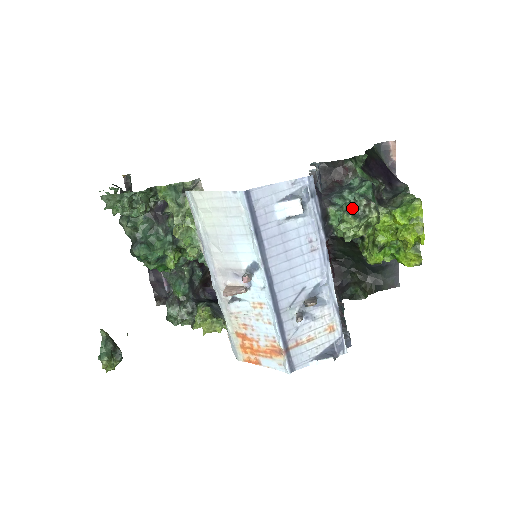
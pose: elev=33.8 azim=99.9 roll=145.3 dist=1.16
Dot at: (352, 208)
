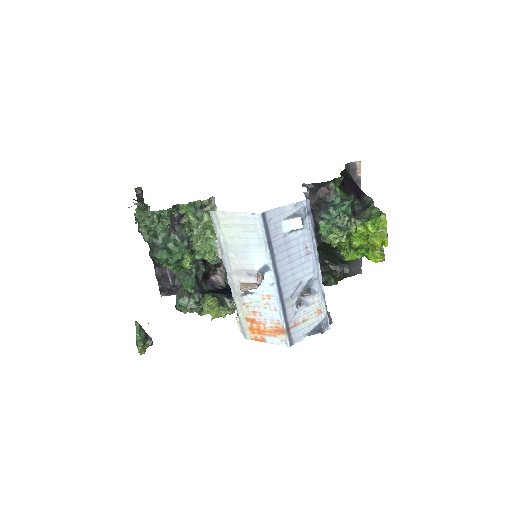
Dot at: (338, 223)
